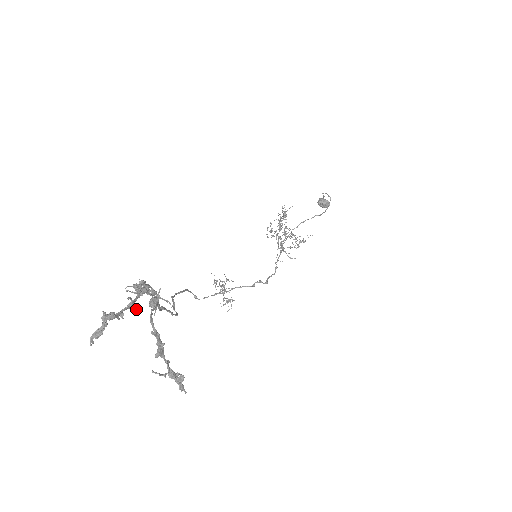
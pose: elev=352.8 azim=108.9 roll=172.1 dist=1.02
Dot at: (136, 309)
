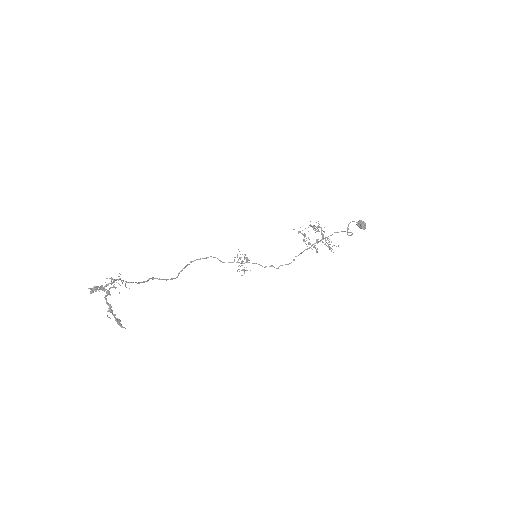
Dot at: (104, 291)
